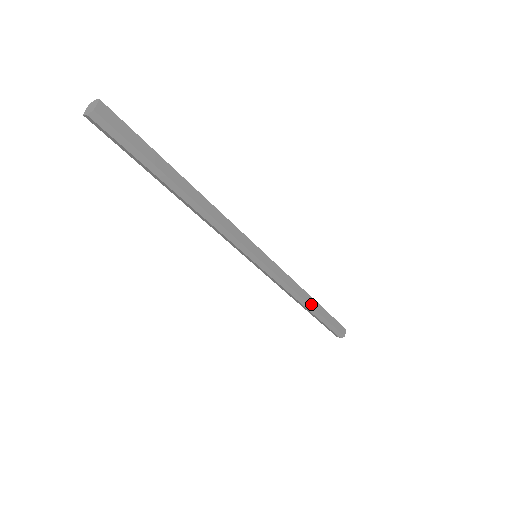
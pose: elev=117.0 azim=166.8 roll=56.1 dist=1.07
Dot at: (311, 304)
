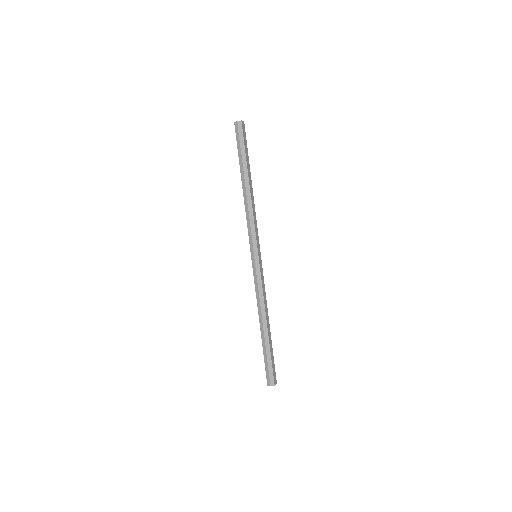
Dot at: (267, 325)
